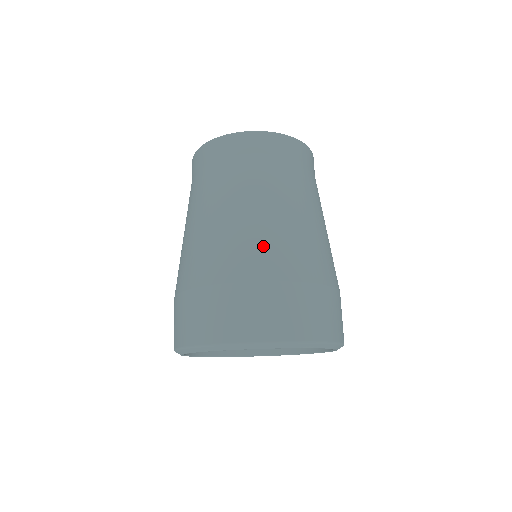
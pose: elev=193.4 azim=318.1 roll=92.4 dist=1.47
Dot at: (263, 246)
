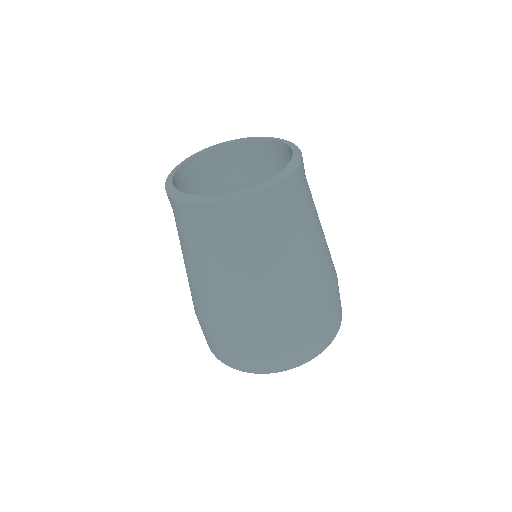
Dot at: (290, 305)
